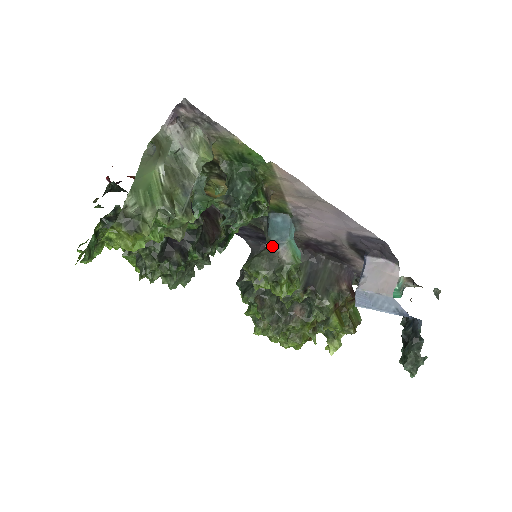
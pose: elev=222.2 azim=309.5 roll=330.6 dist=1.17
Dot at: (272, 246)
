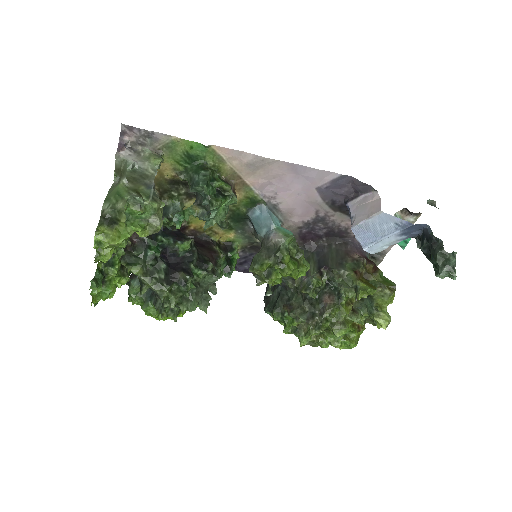
Dot at: (265, 240)
